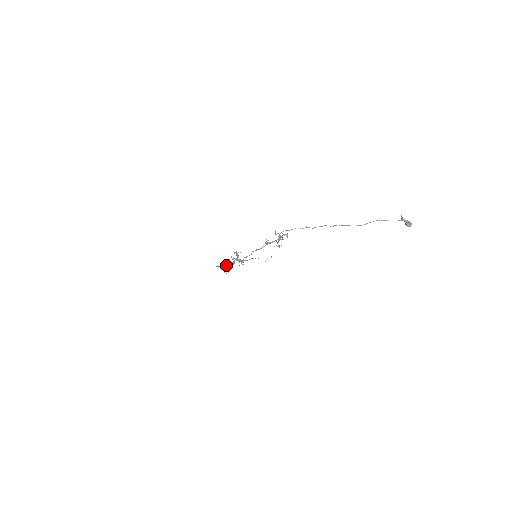
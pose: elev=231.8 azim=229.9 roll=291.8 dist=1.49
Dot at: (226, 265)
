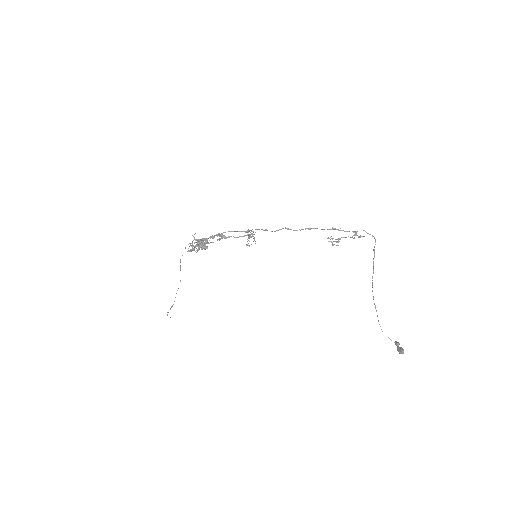
Dot at: occluded
